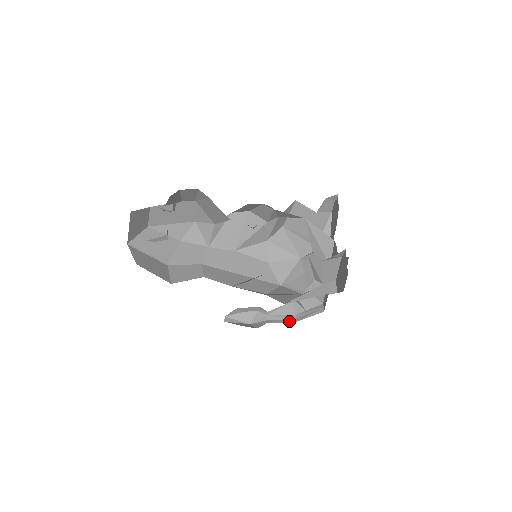
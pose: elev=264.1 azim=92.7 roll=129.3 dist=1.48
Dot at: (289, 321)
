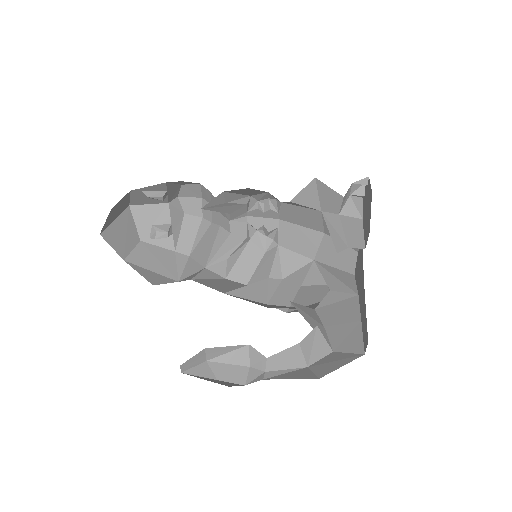
Dot at: occluded
